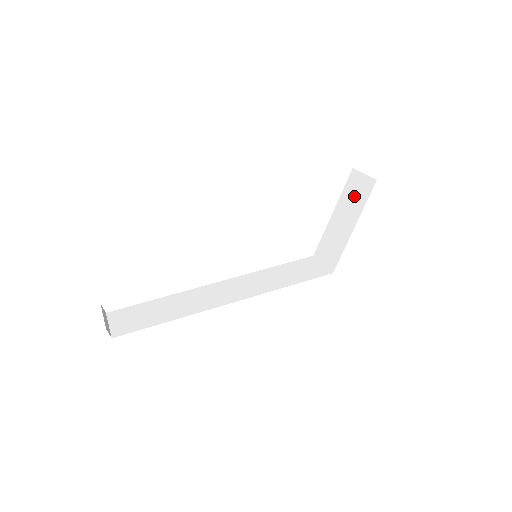
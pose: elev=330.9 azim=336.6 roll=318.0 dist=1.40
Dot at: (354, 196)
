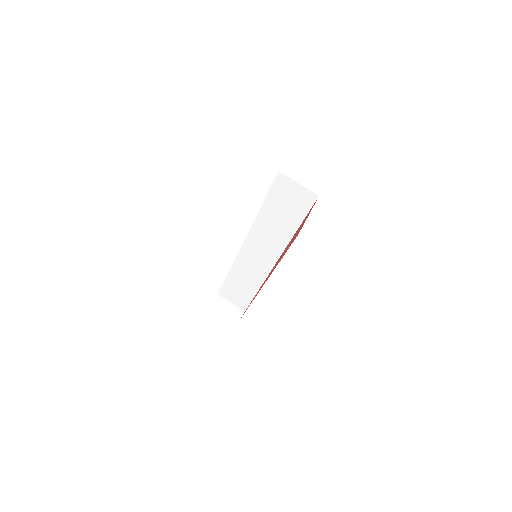
Dot at: occluded
